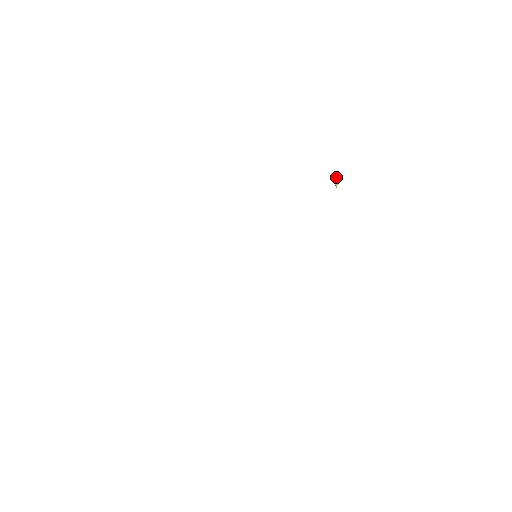
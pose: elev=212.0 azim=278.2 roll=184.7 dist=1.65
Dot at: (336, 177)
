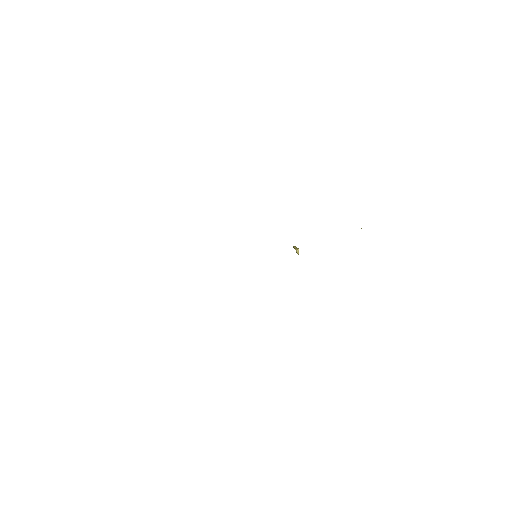
Dot at: (295, 247)
